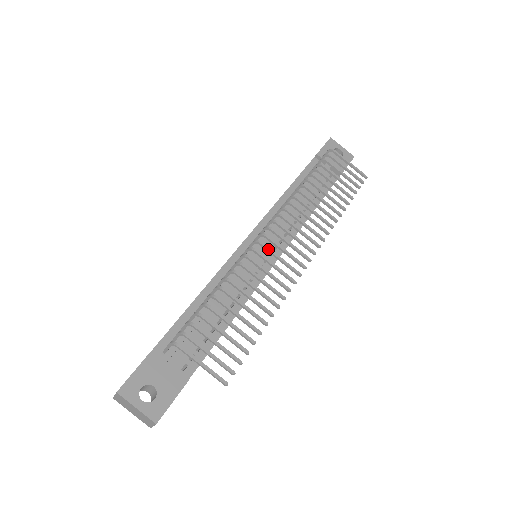
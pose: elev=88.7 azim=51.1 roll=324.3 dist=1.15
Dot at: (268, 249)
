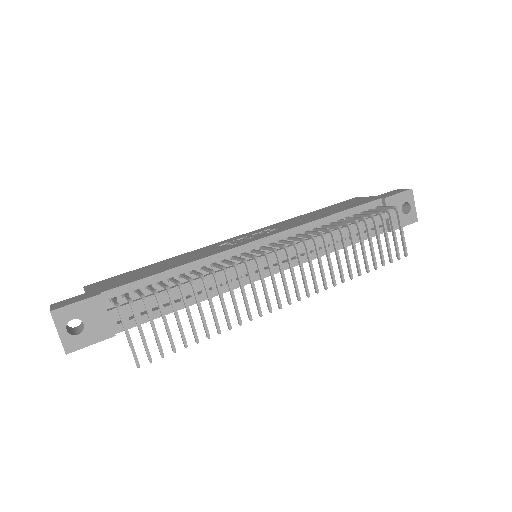
Dot at: (260, 273)
